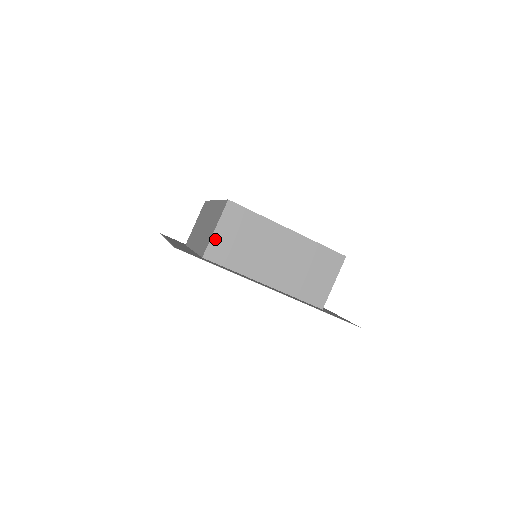
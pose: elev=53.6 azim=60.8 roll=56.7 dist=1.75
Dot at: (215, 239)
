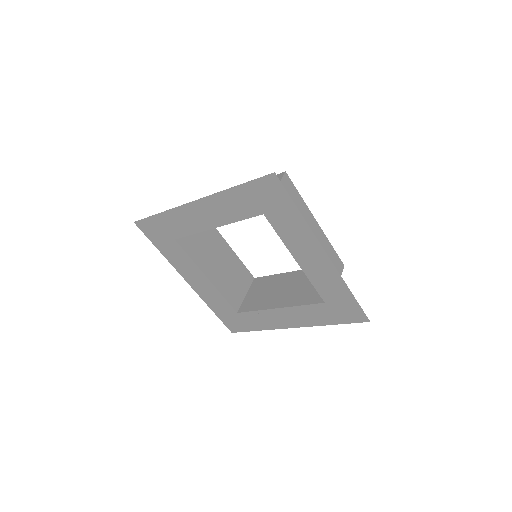
Dot at: occluded
